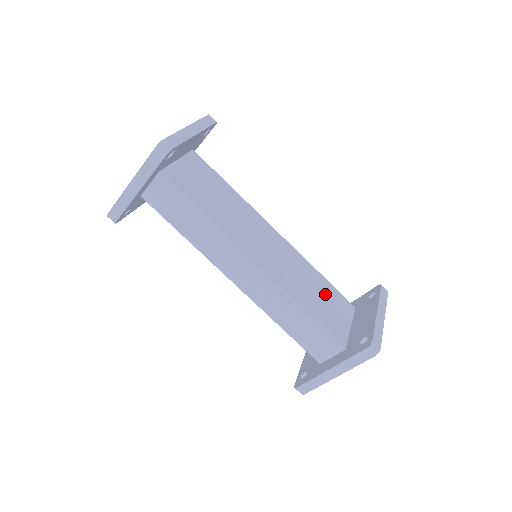
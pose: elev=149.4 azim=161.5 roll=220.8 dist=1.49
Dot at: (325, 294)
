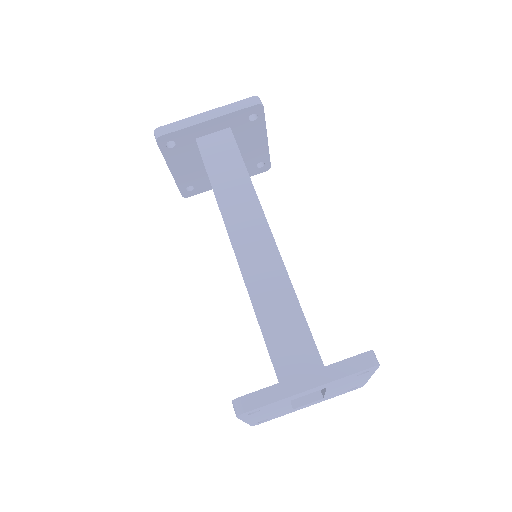
Dot at: occluded
